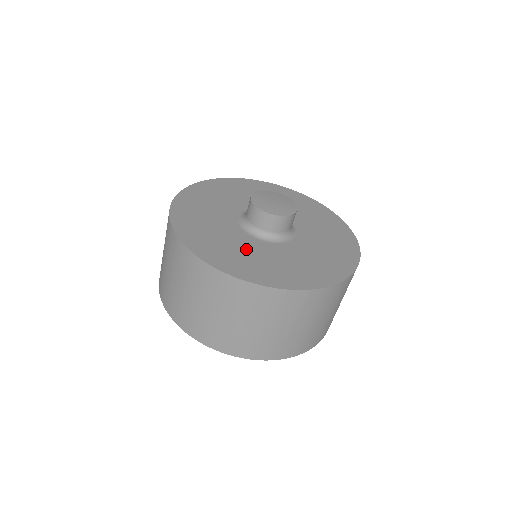
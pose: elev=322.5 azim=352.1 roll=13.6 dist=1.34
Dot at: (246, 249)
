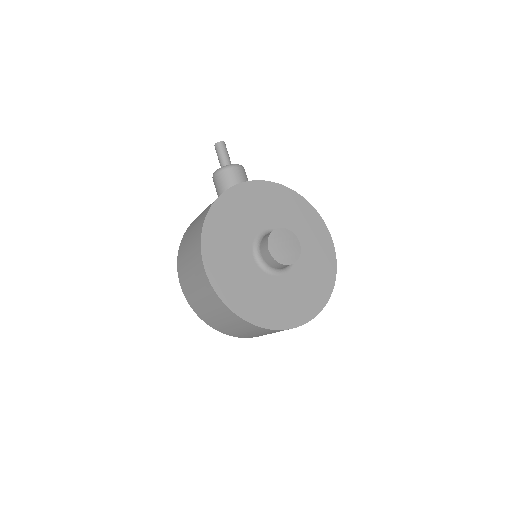
Dot at: (266, 292)
